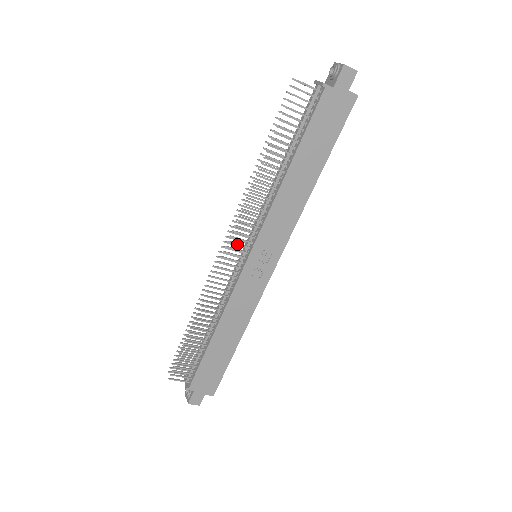
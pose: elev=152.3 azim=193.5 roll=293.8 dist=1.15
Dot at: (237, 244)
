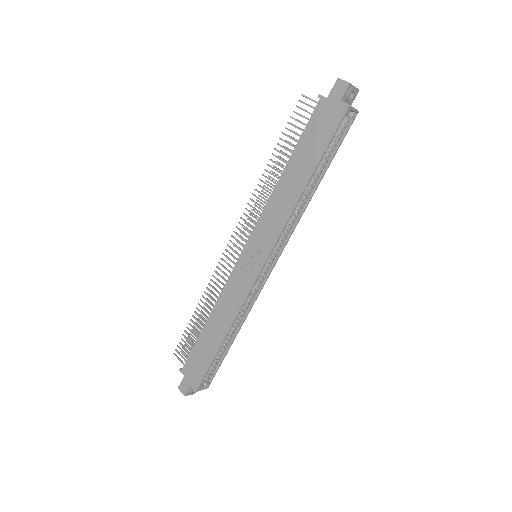
Dot at: (240, 236)
